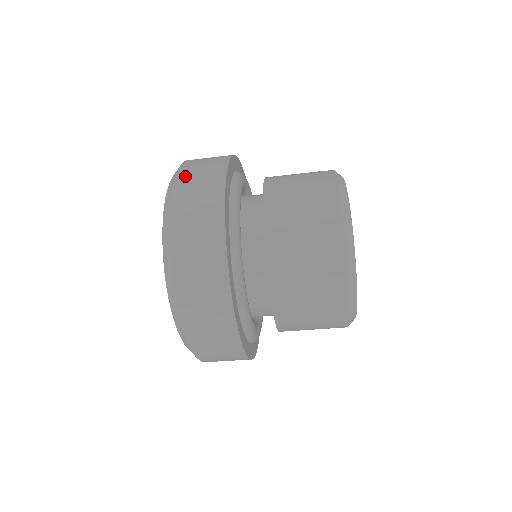
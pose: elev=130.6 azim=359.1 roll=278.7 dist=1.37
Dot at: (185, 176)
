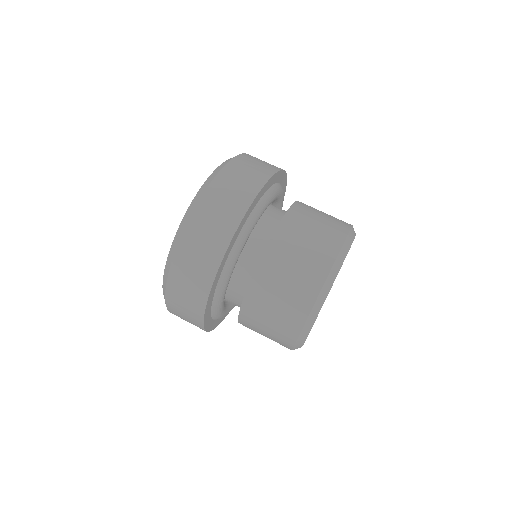
Dot at: (252, 156)
